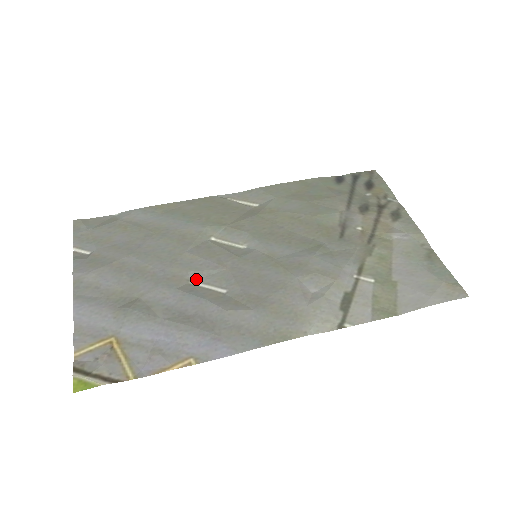
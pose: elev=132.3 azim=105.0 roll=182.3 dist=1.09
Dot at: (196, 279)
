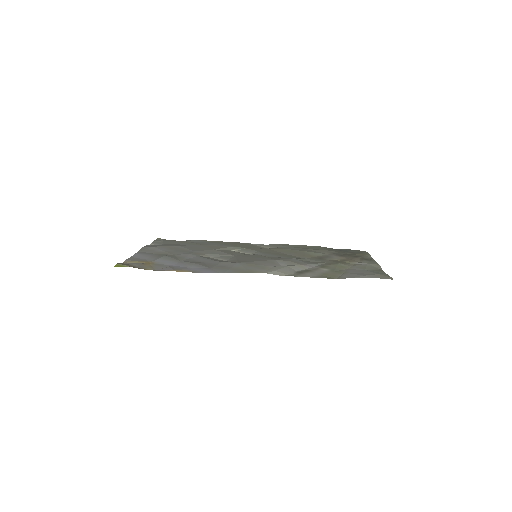
Dot at: (212, 256)
